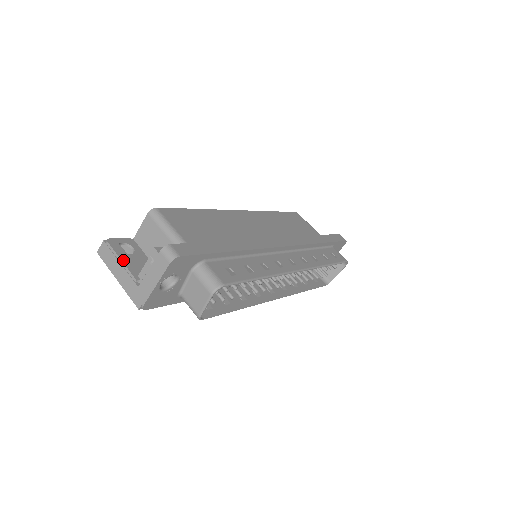
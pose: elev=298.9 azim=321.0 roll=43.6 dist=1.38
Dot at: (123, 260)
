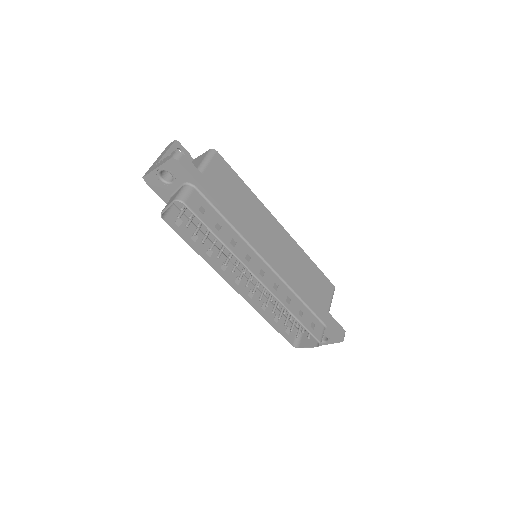
Dot at: (168, 152)
